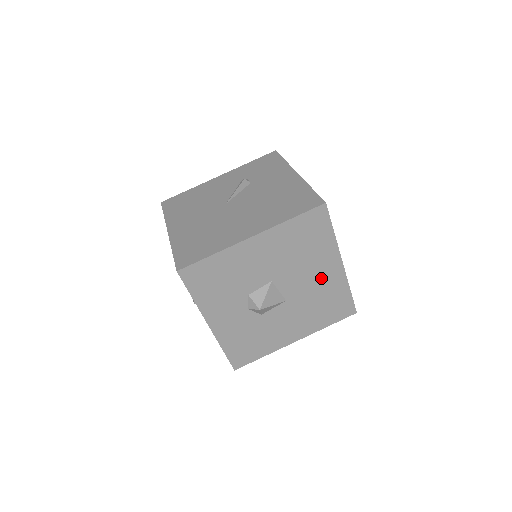
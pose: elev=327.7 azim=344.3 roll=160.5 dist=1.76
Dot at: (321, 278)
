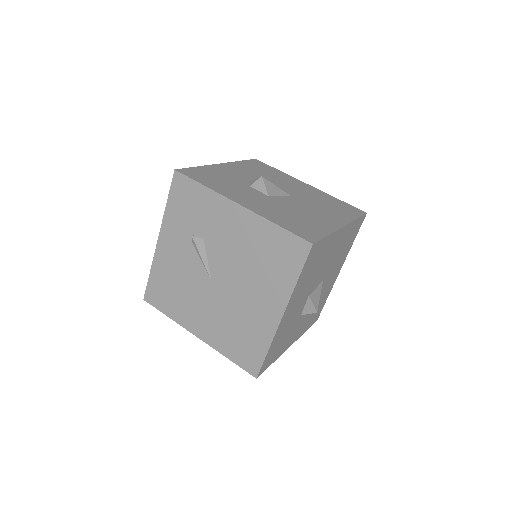
Dot at: (335, 248)
